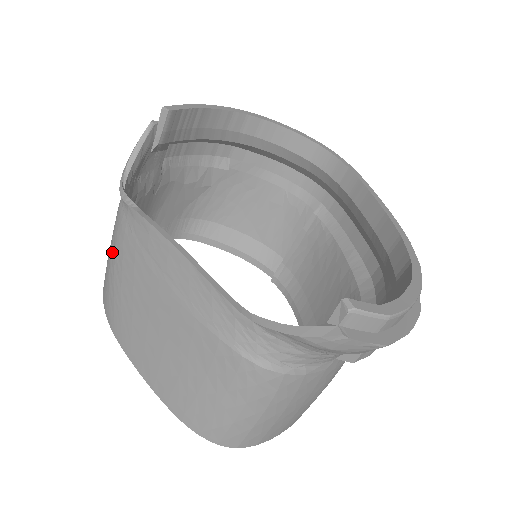
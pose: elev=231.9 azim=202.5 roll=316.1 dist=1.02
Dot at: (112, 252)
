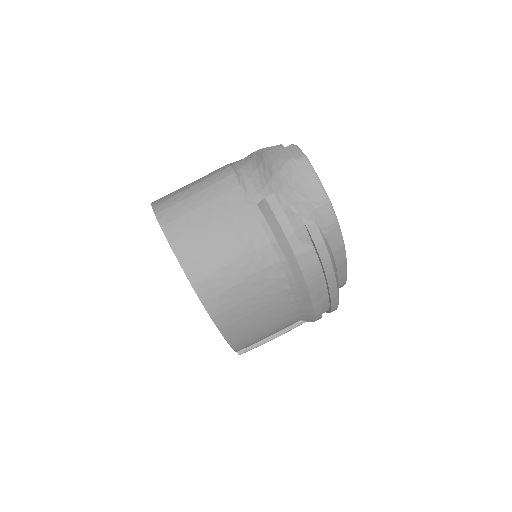
Dot at: occluded
